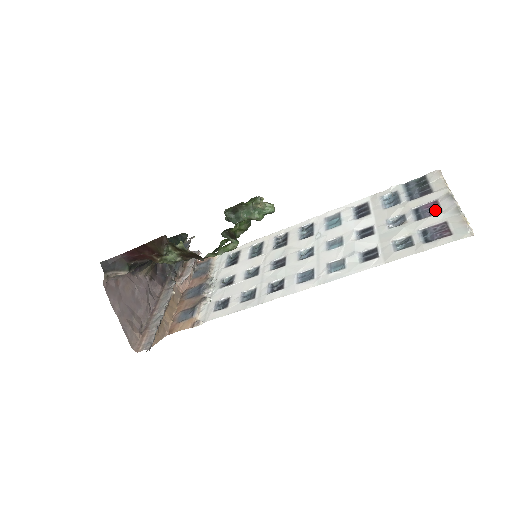
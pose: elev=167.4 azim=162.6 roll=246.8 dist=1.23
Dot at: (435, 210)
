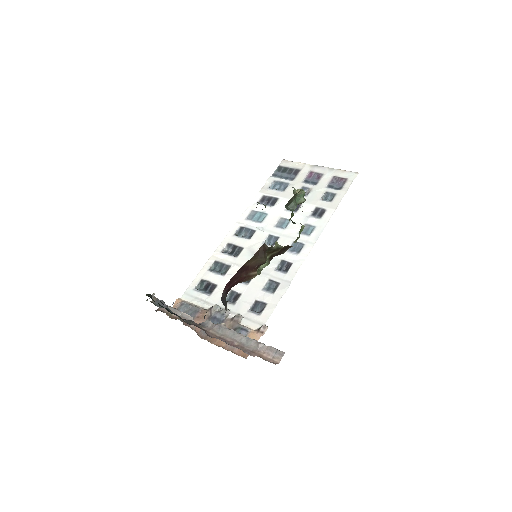
Dot at: (318, 175)
